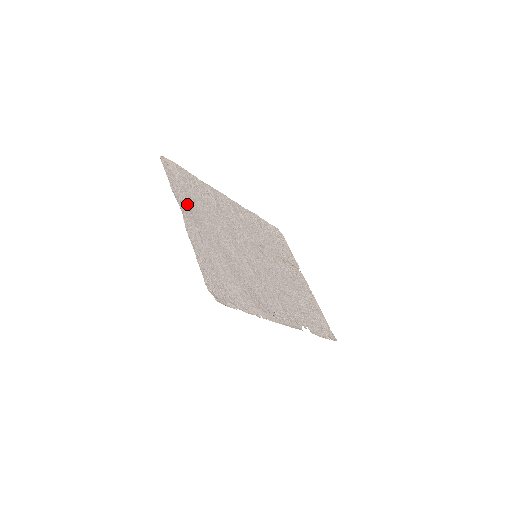
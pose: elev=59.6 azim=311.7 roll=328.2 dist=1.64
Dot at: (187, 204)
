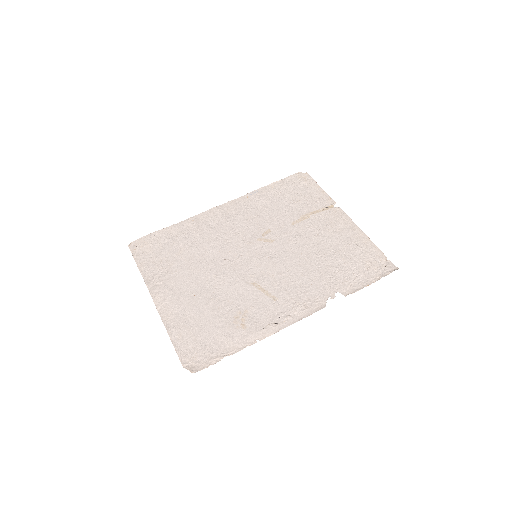
Dot at: (159, 277)
